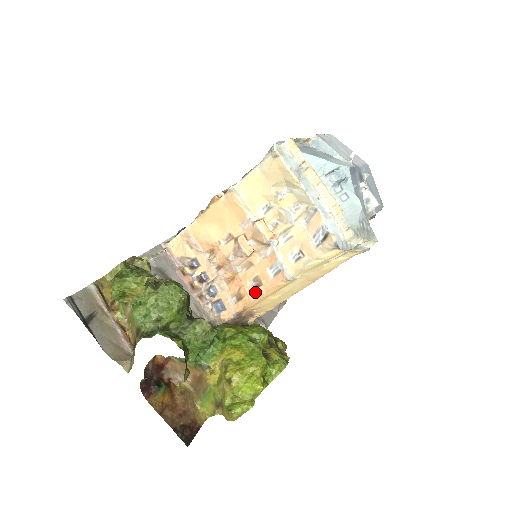
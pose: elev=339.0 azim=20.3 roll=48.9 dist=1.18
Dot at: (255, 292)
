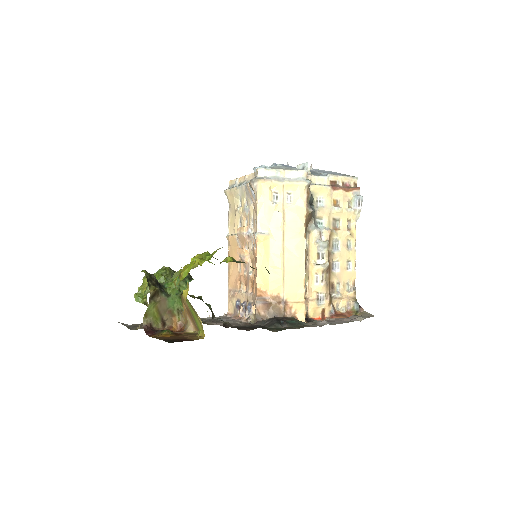
Dot at: (255, 269)
